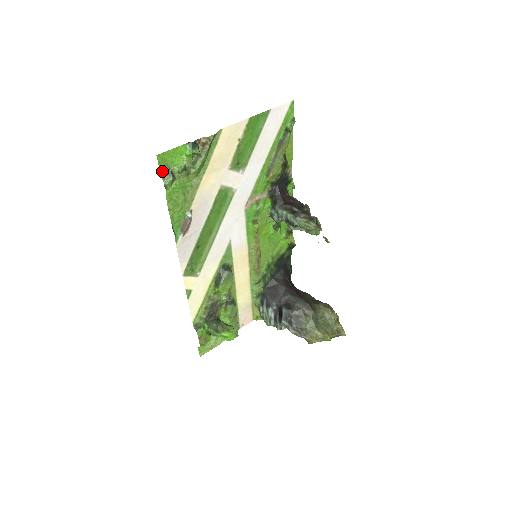
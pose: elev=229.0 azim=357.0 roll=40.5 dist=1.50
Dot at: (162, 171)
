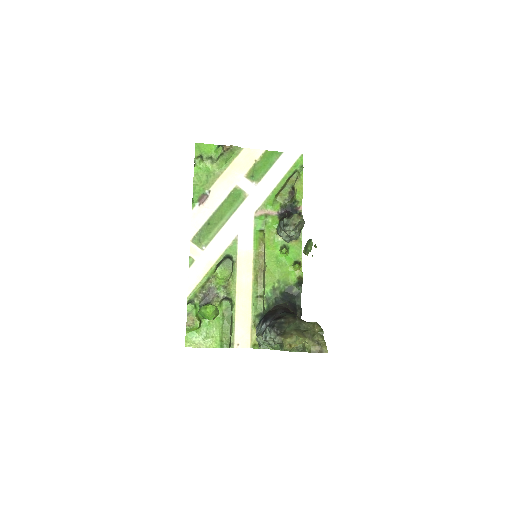
Dot at: (196, 154)
